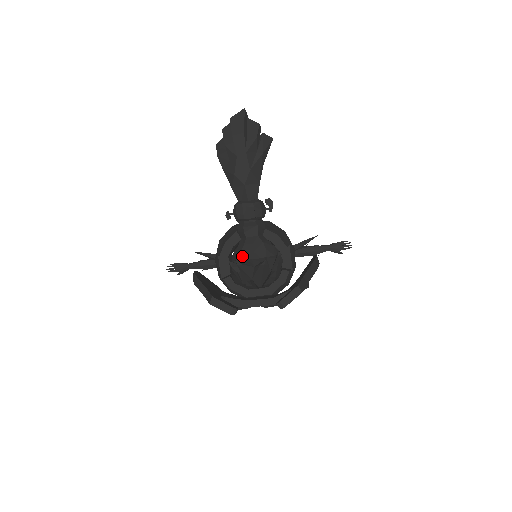
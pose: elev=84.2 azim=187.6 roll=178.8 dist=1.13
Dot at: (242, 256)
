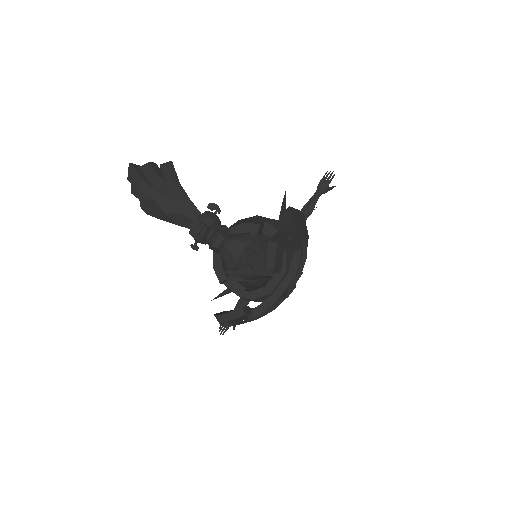
Dot at: (229, 265)
